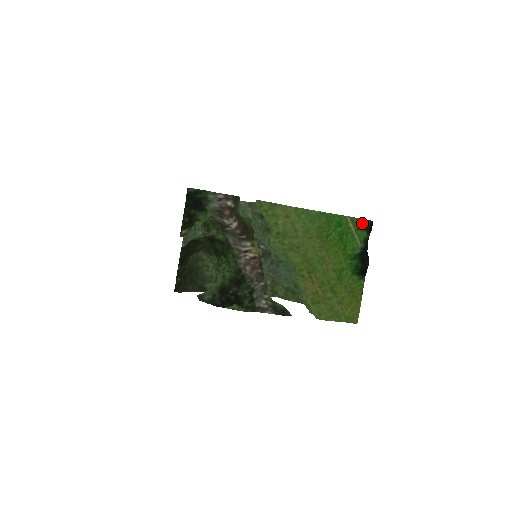
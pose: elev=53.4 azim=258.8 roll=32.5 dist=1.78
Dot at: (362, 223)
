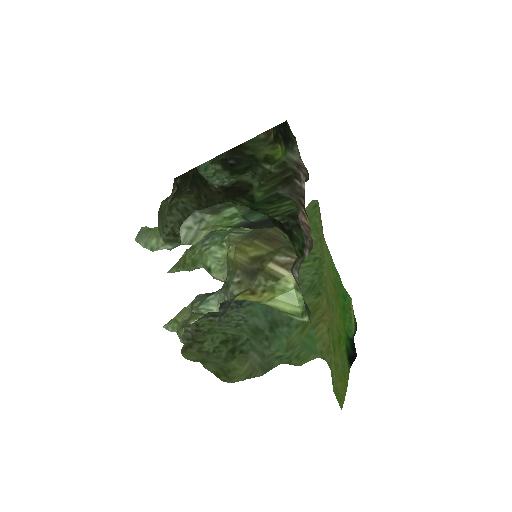
Dot at: occluded
